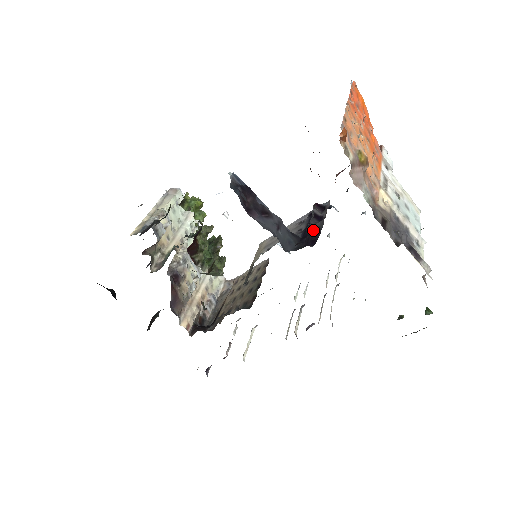
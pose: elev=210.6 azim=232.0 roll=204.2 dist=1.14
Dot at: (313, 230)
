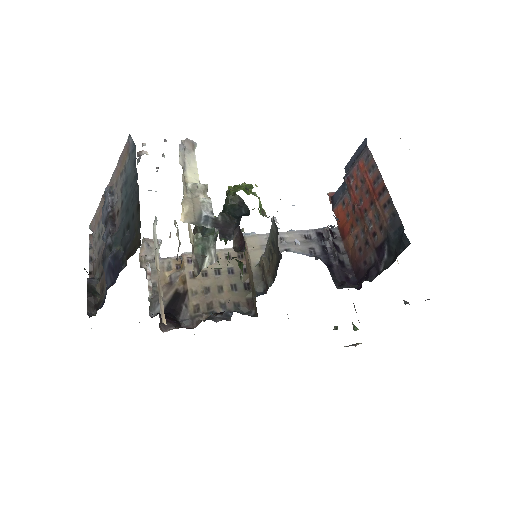
Dot at: (339, 262)
